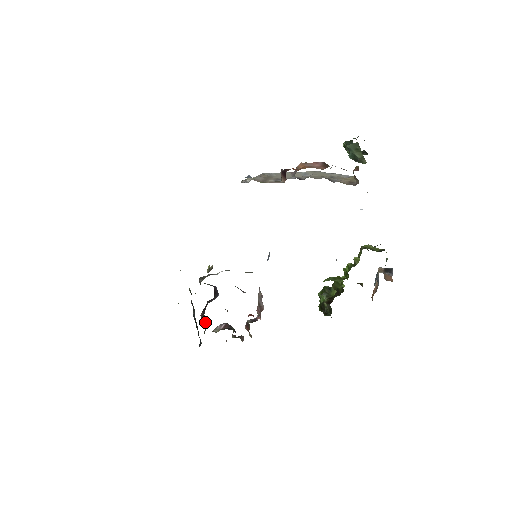
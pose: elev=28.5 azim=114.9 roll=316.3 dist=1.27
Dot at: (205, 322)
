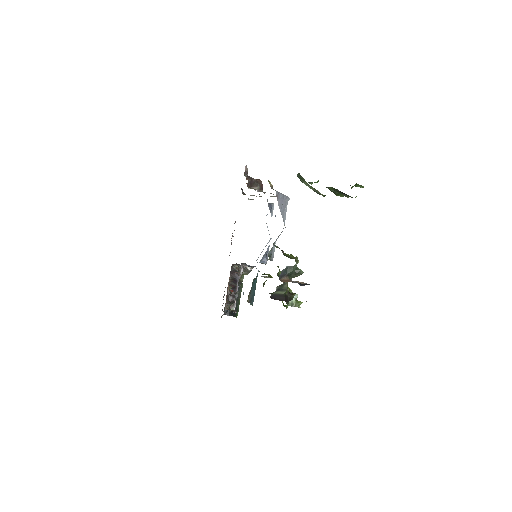
Dot at: (232, 298)
